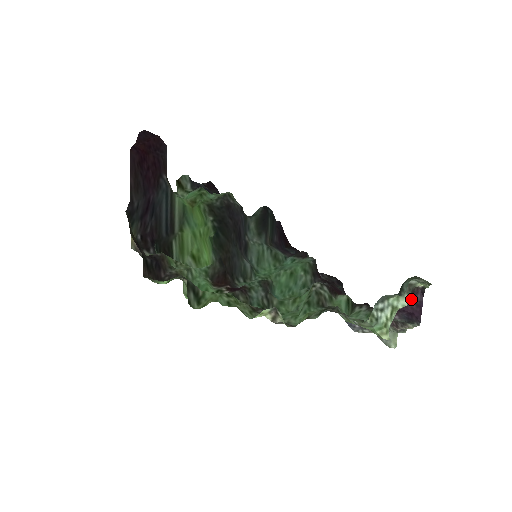
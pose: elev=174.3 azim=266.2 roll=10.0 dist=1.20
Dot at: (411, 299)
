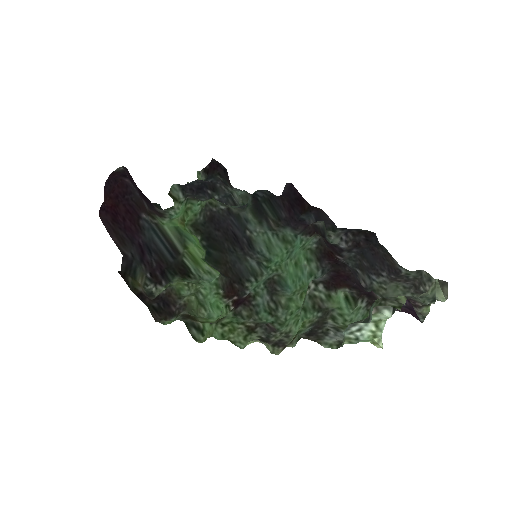
Dot at: occluded
